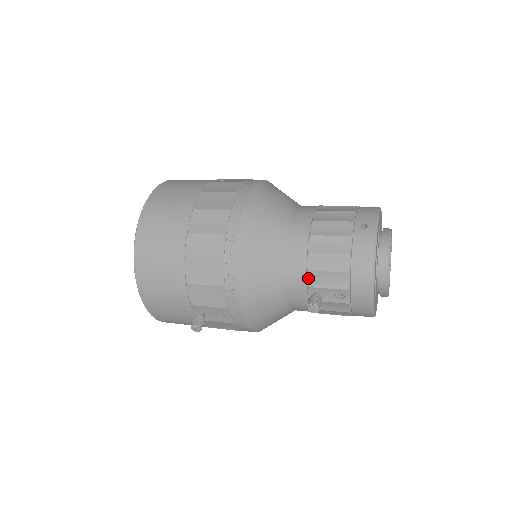
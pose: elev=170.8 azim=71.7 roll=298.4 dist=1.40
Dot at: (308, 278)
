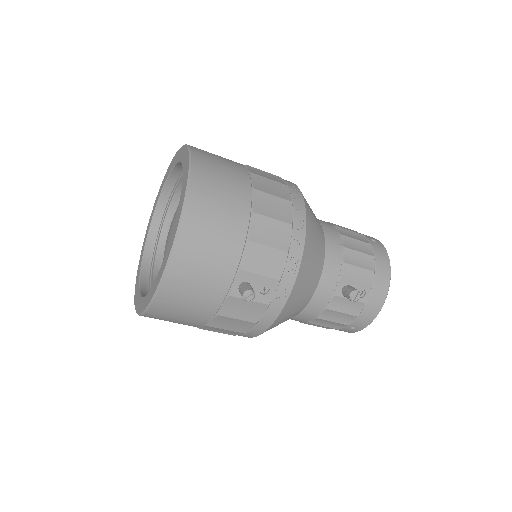
Dot at: (342, 270)
